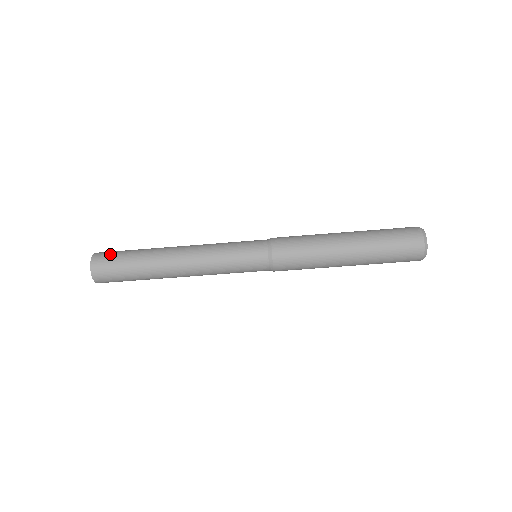
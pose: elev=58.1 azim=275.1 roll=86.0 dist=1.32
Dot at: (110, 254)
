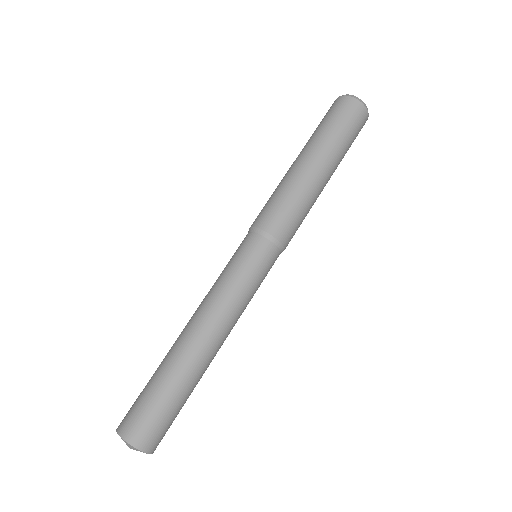
Dot at: (131, 407)
